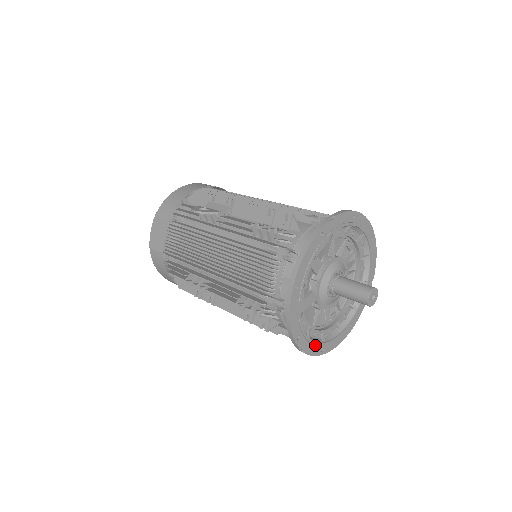
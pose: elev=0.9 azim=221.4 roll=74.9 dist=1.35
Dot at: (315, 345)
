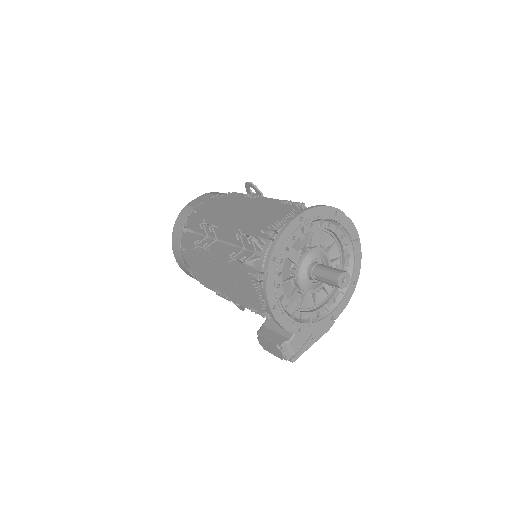
Dot at: (275, 291)
